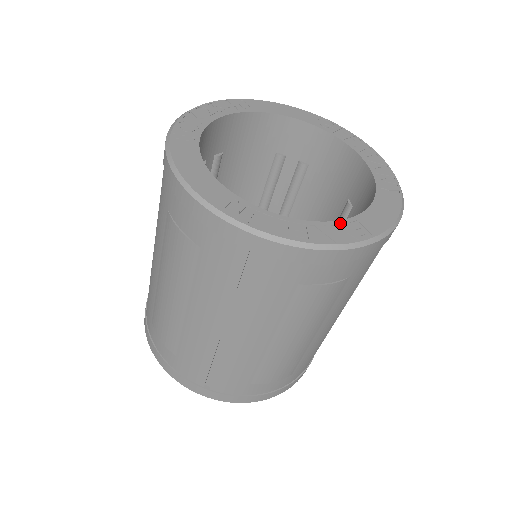
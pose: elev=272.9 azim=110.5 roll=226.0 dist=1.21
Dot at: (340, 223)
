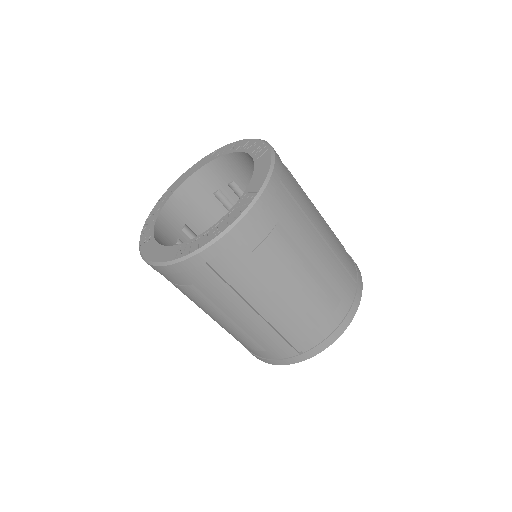
Dot at: (237, 204)
